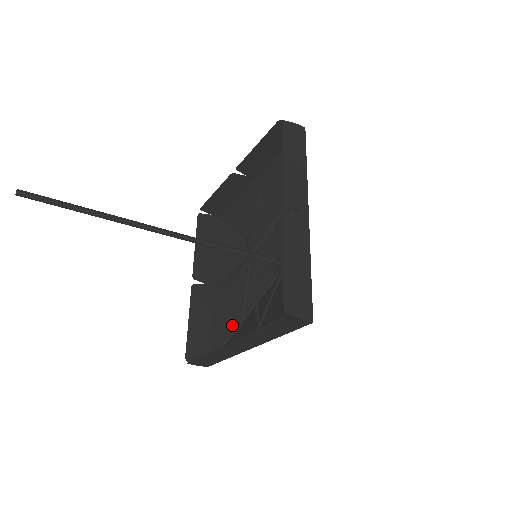
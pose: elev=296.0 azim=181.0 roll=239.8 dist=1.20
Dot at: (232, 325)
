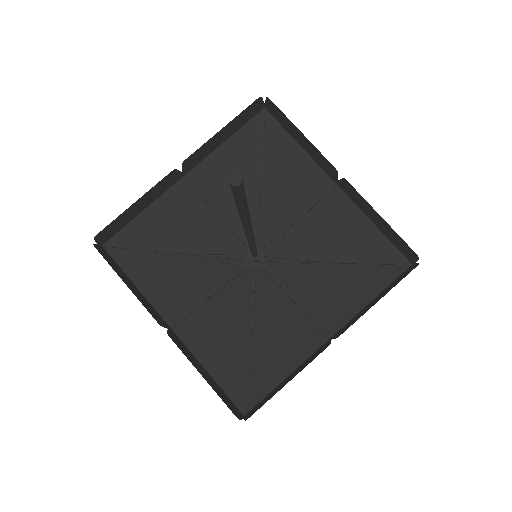
Dot at: (163, 242)
